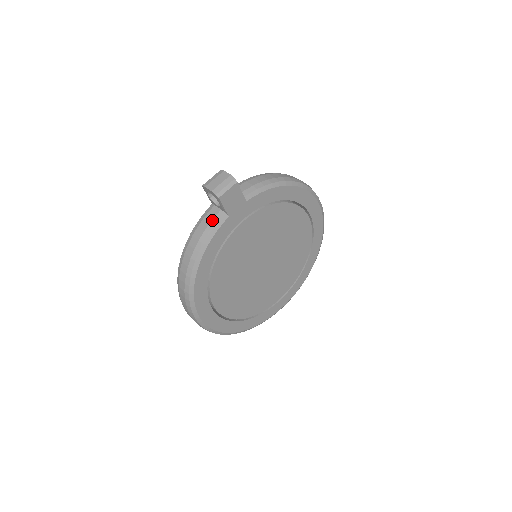
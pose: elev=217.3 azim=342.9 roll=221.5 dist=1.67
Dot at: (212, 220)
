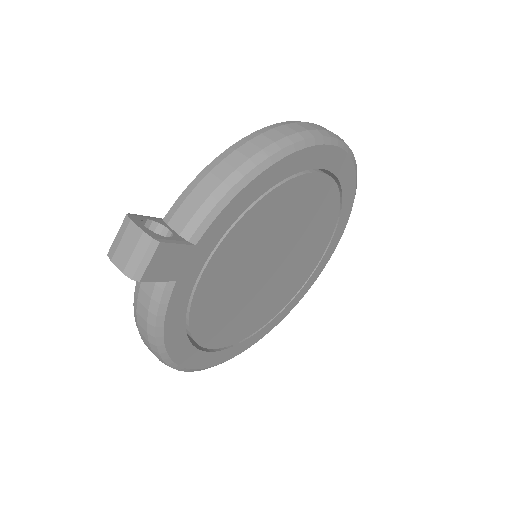
Dot at: (152, 293)
